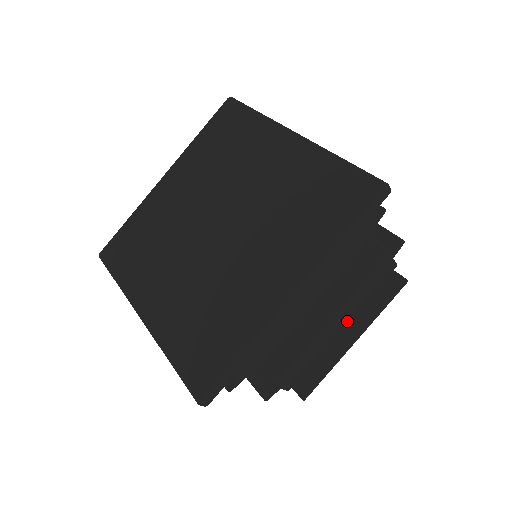
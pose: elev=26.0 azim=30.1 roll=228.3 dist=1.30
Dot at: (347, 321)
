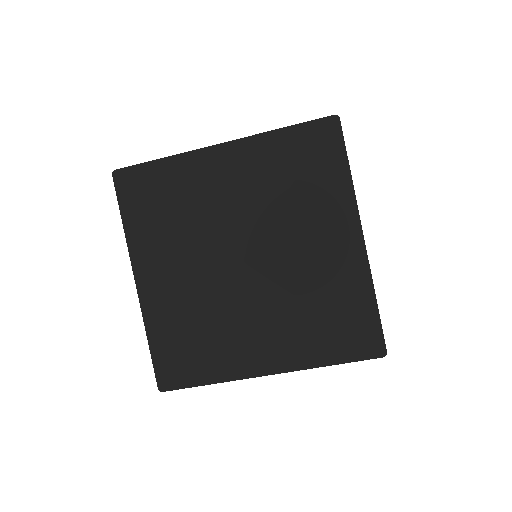
Dot at: occluded
